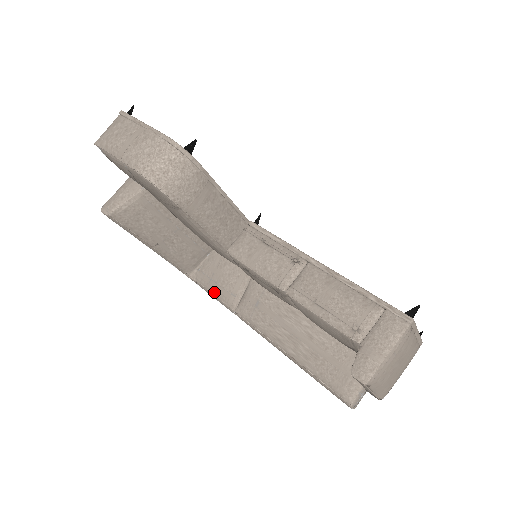
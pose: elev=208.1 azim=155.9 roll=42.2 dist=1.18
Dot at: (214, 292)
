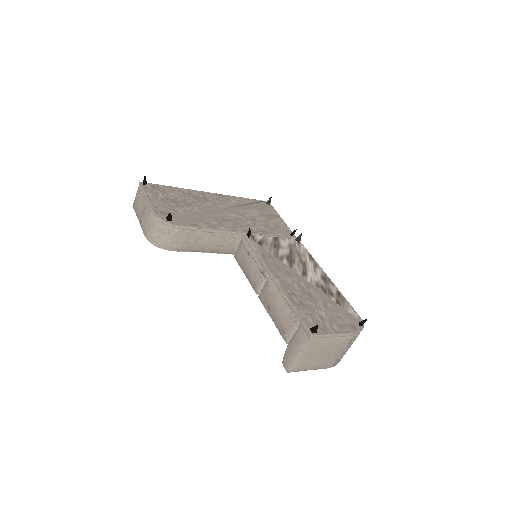
Dot at: occluded
